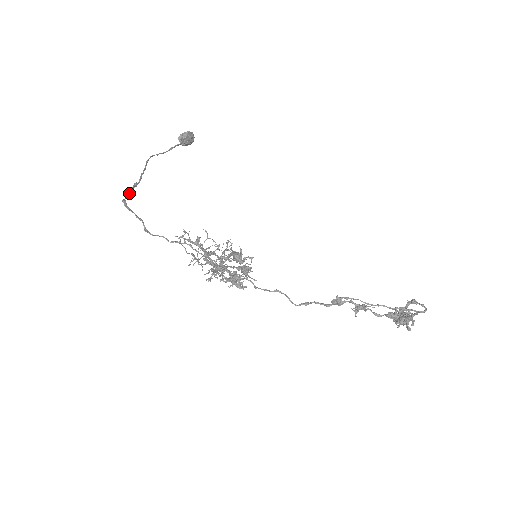
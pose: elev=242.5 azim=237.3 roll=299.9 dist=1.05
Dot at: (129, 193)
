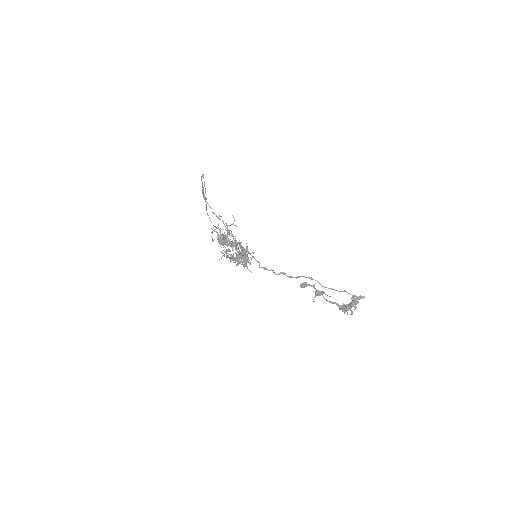
Dot at: occluded
